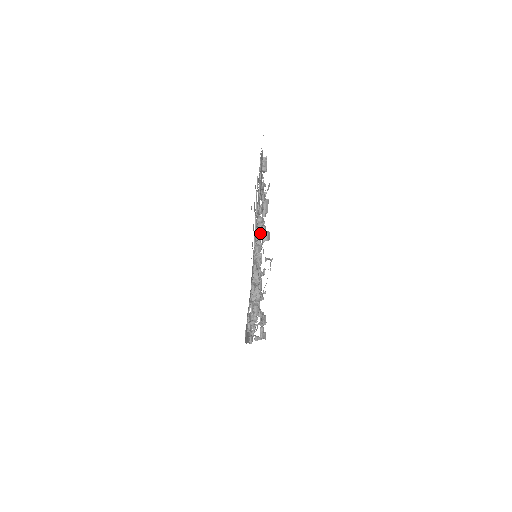
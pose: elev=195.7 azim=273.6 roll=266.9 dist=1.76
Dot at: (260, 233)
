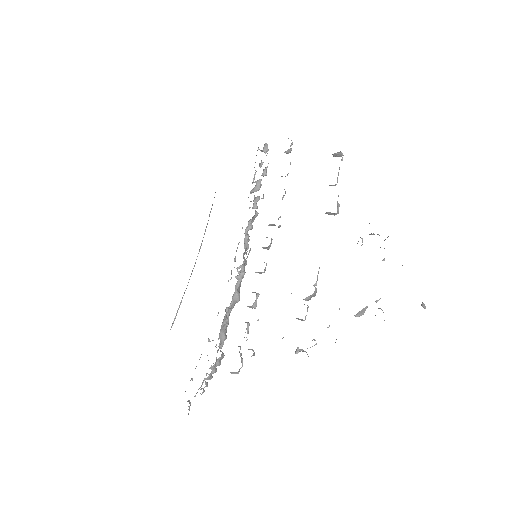
Dot at: occluded
